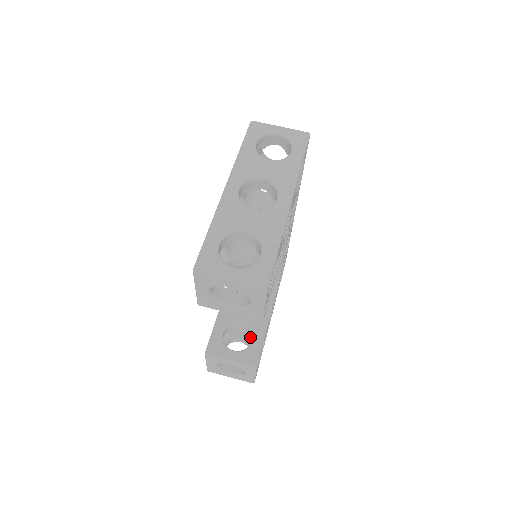
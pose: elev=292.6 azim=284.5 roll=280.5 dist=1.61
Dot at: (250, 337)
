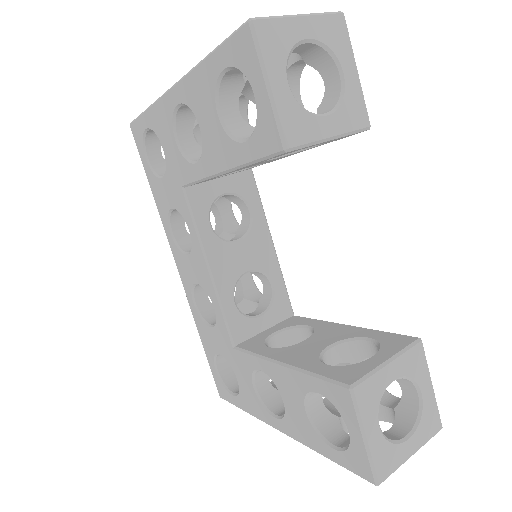
Dot at: occluded
